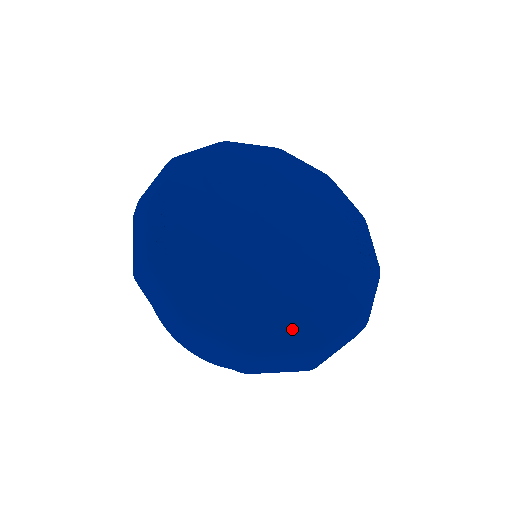
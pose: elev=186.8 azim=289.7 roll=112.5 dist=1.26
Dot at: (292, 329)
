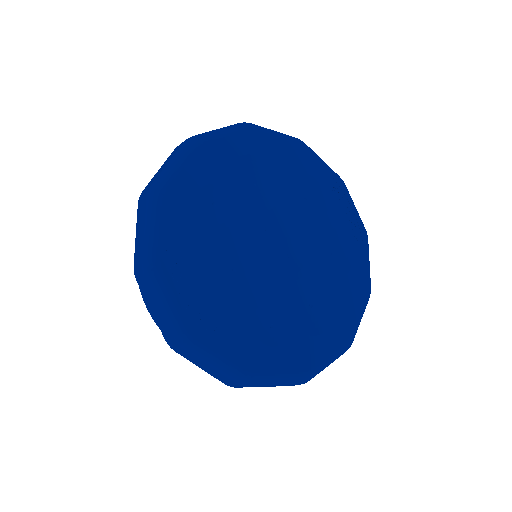
Dot at: (326, 335)
